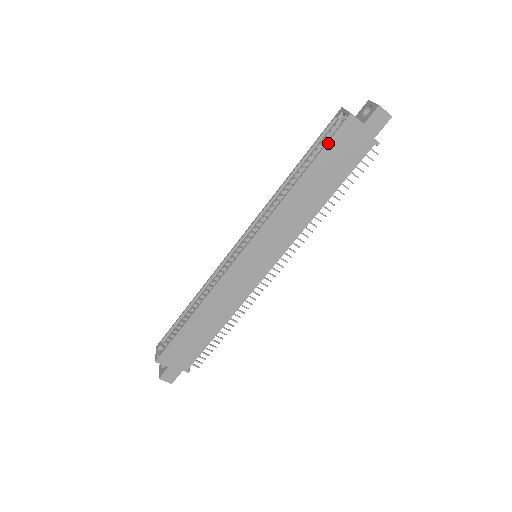
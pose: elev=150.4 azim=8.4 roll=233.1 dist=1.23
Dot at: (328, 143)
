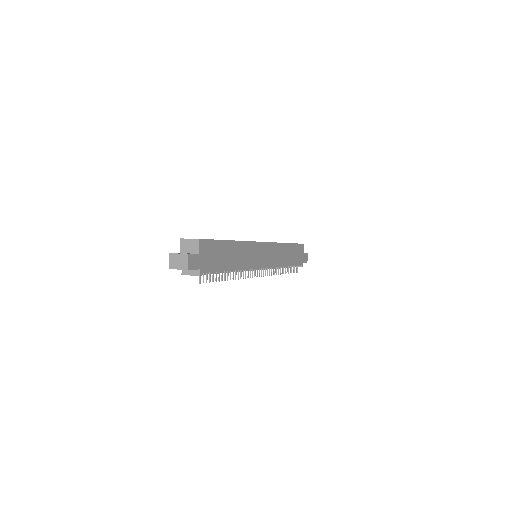
Dot at: (297, 244)
